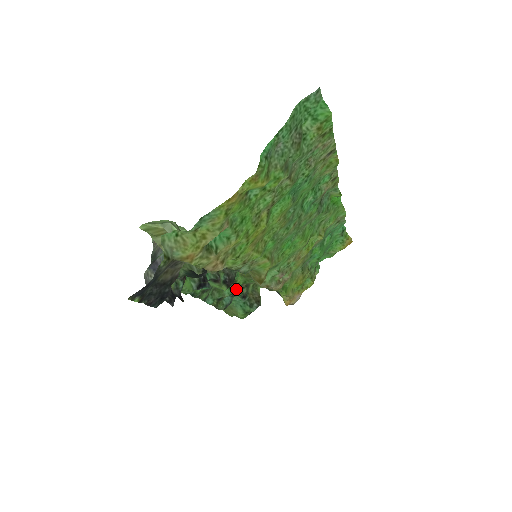
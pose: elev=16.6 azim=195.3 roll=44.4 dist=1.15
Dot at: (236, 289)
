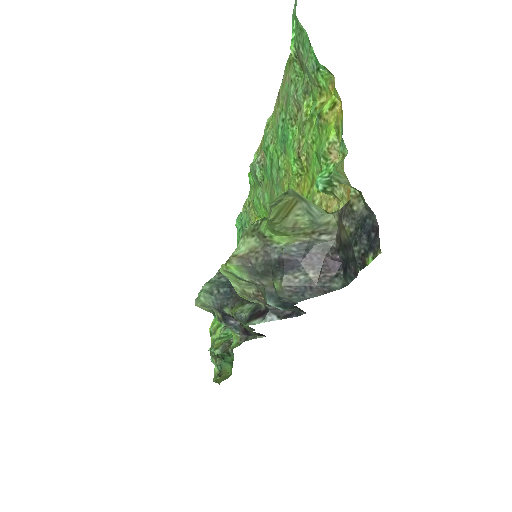
Dot at: occluded
